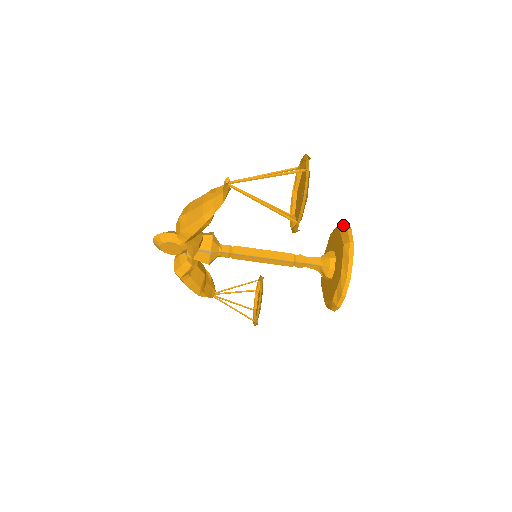
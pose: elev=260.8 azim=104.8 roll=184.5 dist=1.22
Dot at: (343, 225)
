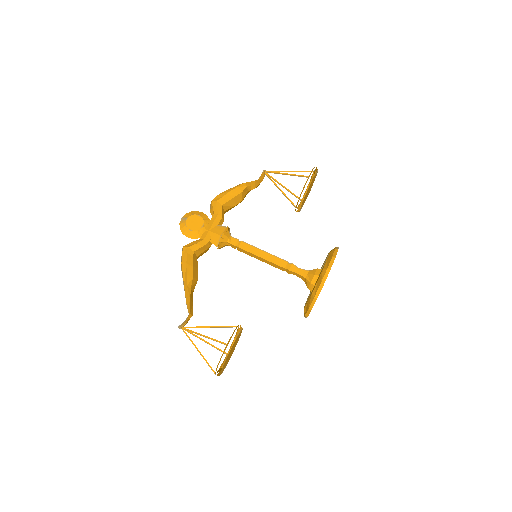
Dot at: occluded
